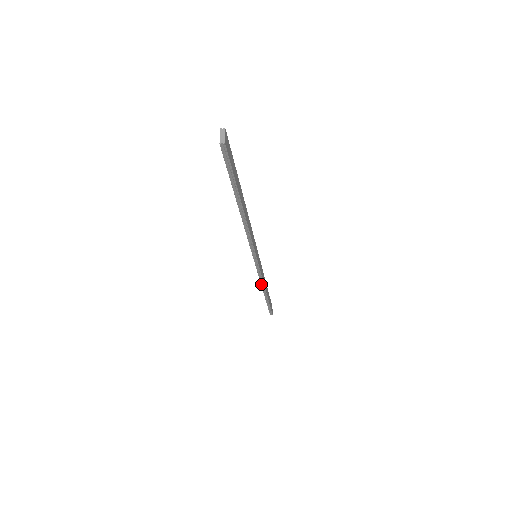
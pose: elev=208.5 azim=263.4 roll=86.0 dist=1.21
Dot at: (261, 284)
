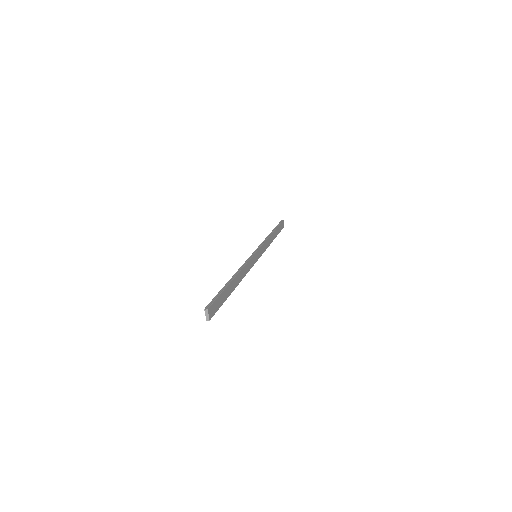
Dot at: occluded
